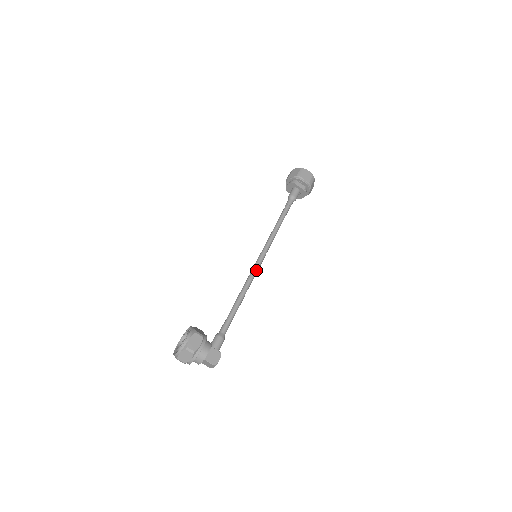
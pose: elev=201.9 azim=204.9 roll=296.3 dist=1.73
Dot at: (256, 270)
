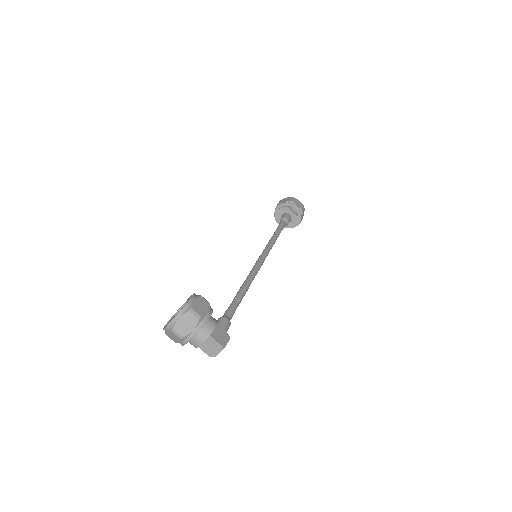
Dot at: (258, 267)
